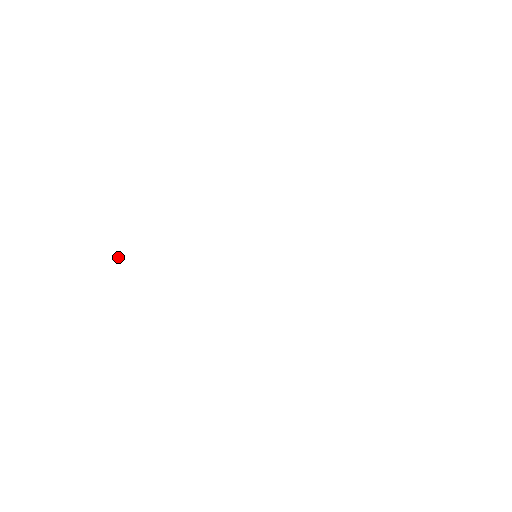
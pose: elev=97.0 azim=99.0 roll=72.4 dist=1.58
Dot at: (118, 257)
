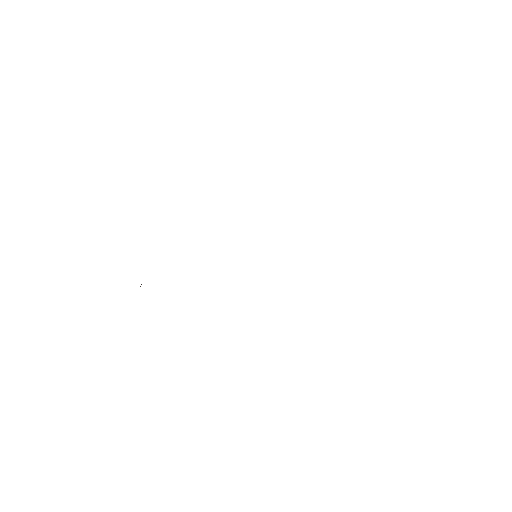
Dot at: (140, 286)
